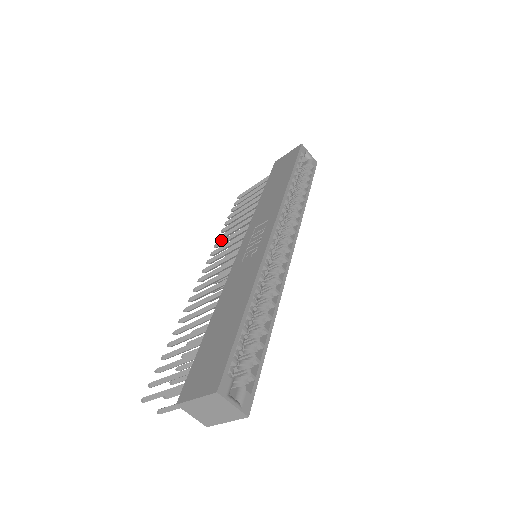
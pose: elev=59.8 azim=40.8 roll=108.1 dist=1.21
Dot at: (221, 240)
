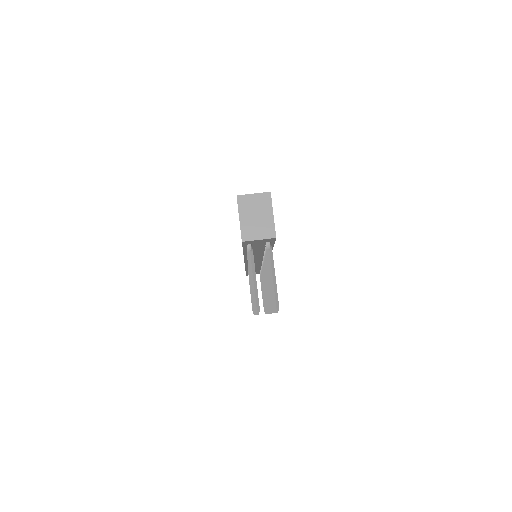
Dot at: occluded
